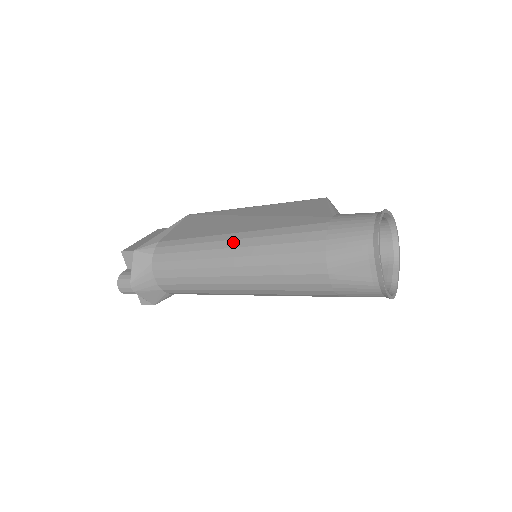
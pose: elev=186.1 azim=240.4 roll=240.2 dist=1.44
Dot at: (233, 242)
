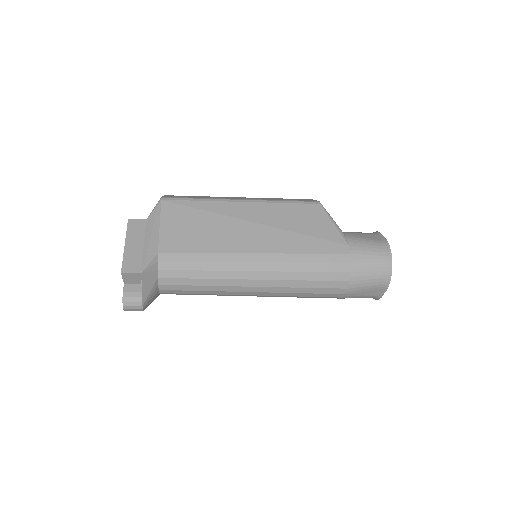
Dot at: (259, 265)
